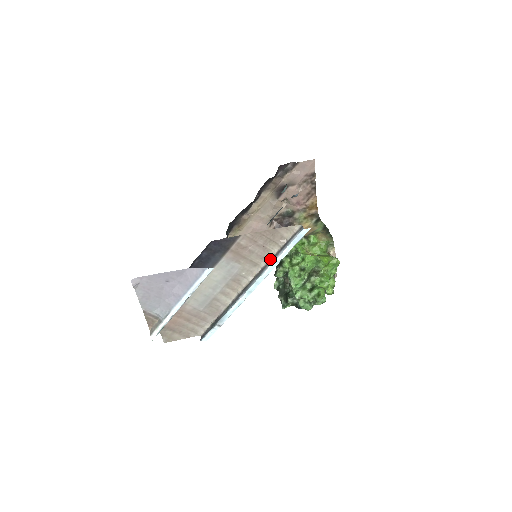
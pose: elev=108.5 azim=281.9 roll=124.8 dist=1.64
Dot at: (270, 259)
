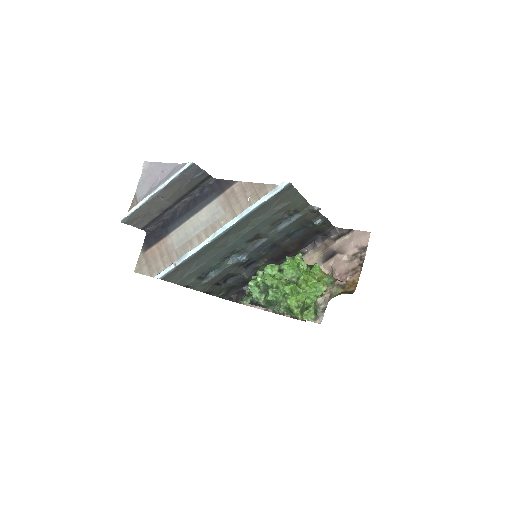
Dot at: occluded
